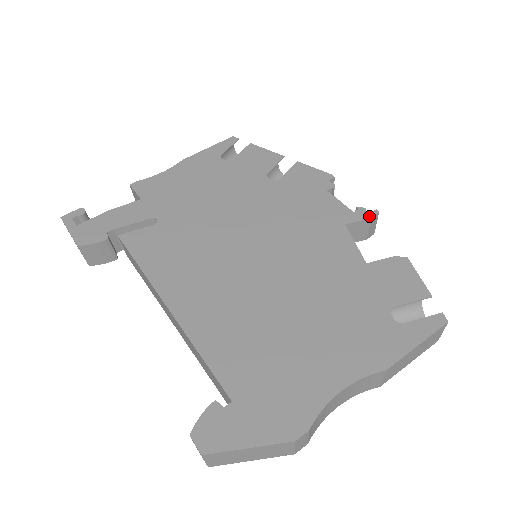
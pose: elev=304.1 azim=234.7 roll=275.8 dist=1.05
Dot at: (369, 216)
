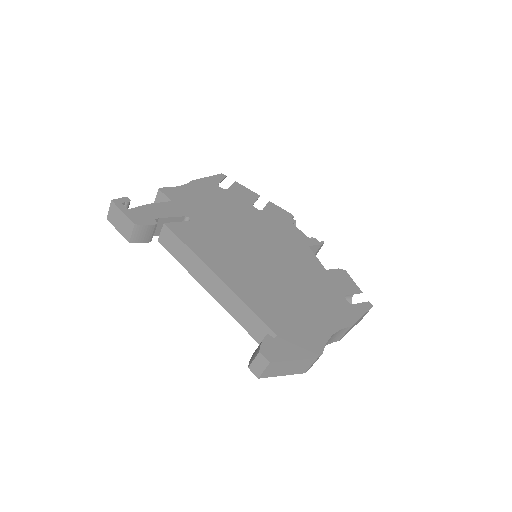
Dot at: (320, 244)
